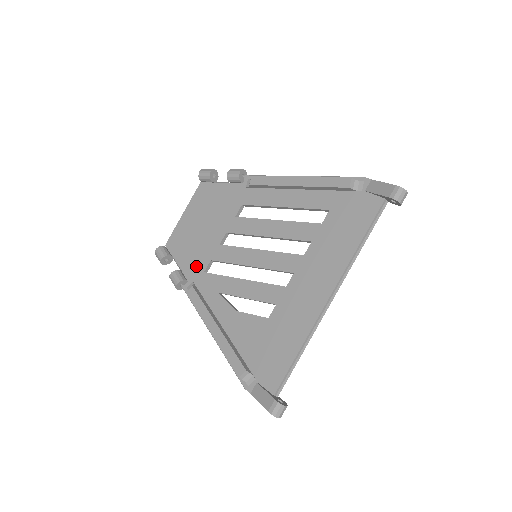
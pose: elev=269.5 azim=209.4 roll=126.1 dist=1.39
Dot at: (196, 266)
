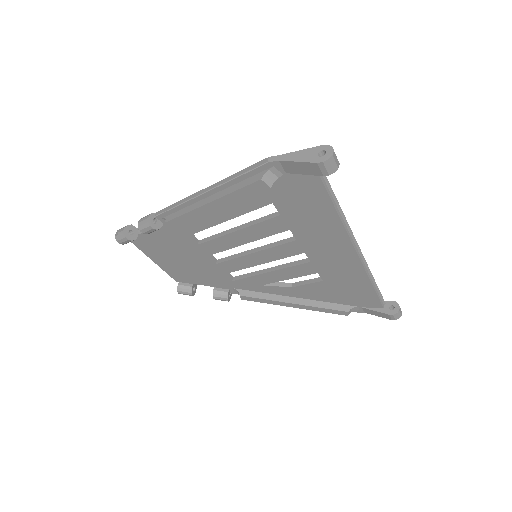
Dot at: (220, 281)
